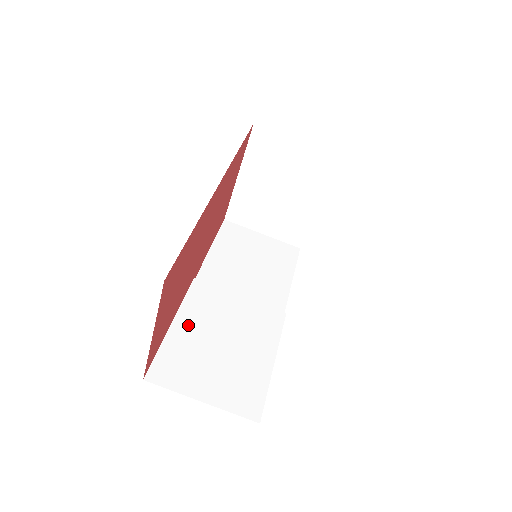
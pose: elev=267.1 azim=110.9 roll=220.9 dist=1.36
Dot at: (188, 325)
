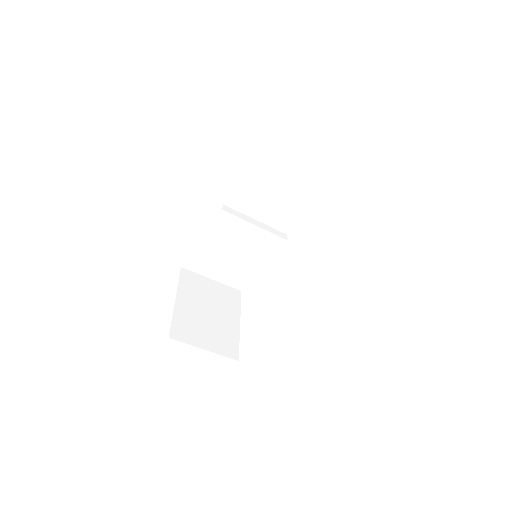
Dot at: (211, 242)
